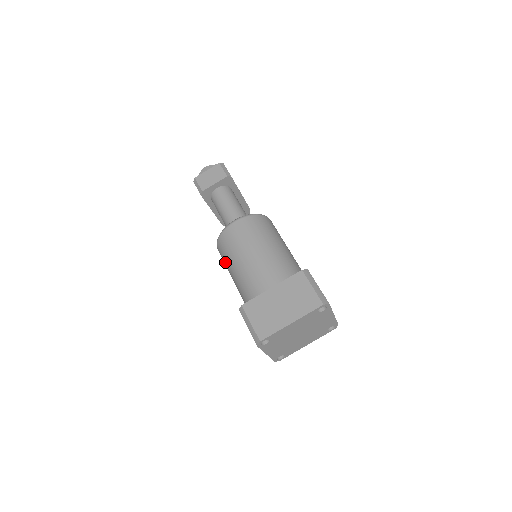
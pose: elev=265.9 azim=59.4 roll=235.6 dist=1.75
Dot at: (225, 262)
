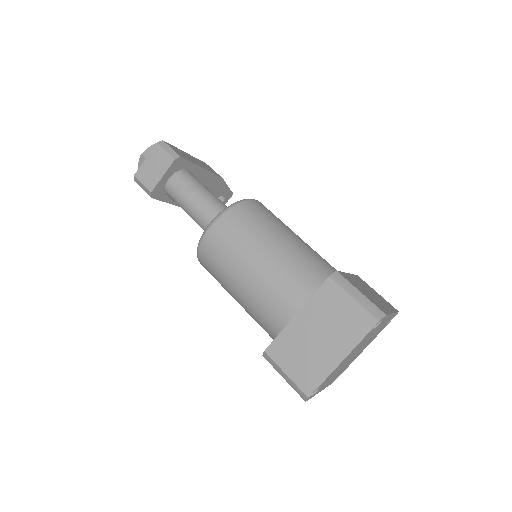
Dot at: occluded
